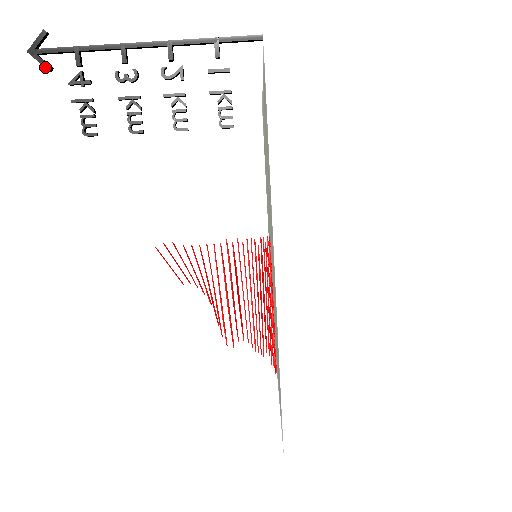
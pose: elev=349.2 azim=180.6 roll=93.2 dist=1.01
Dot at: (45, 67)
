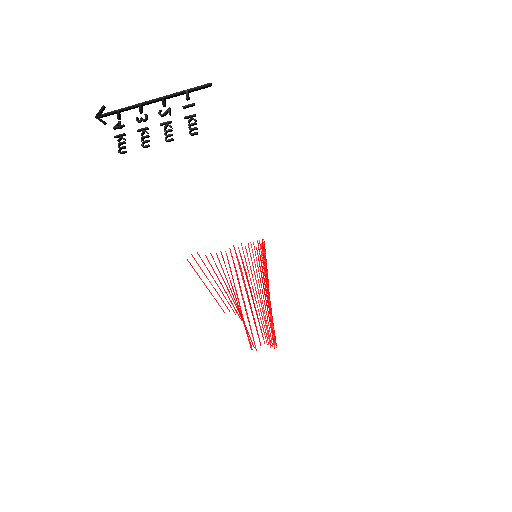
Dot at: occluded
